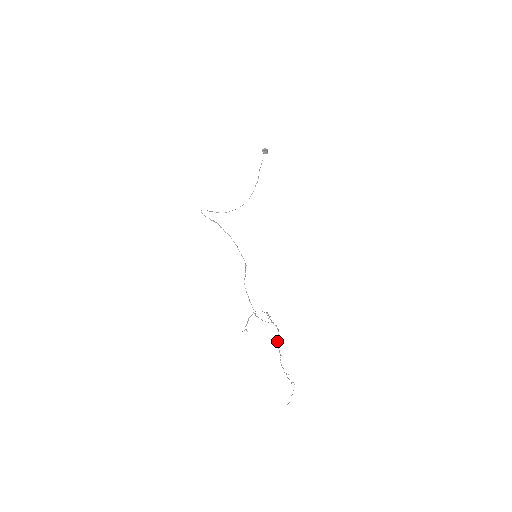
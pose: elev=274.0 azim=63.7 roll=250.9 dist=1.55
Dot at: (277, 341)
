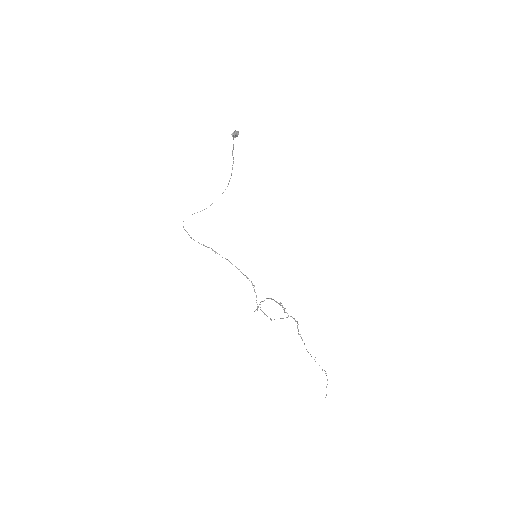
Dot at: (298, 331)
